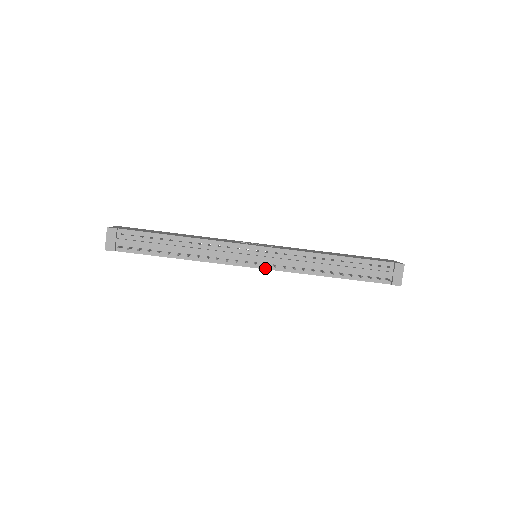
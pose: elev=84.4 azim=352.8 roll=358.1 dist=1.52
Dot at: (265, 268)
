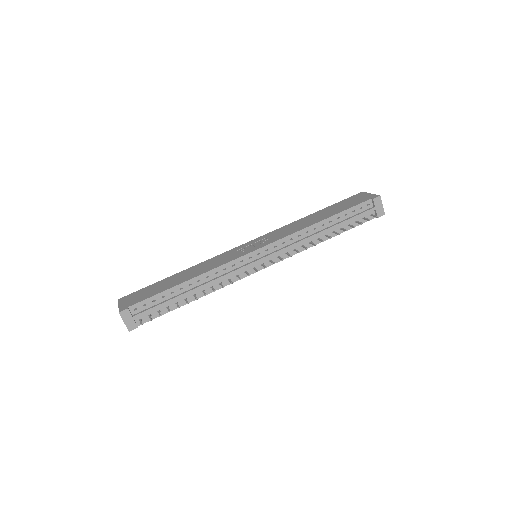
Dot at: (272, 264)
